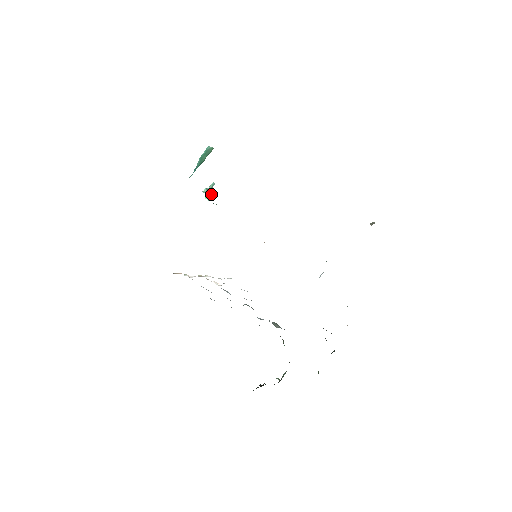
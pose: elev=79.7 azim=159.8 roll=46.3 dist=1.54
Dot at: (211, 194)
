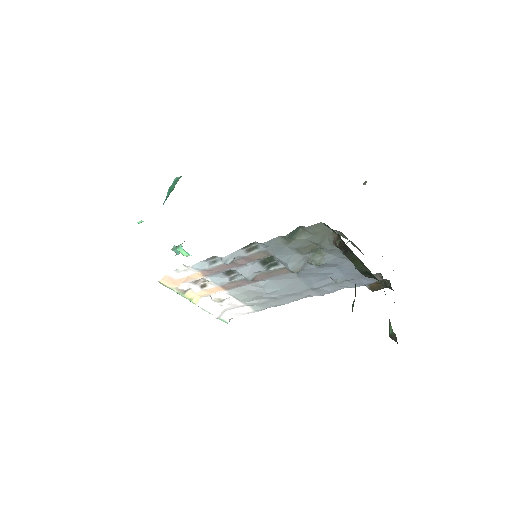
Dot at: occluded
